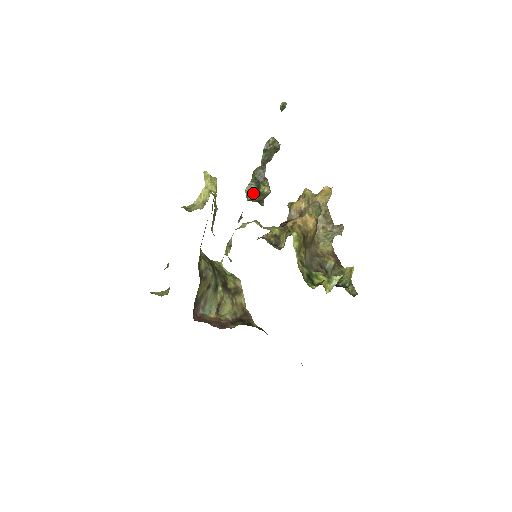
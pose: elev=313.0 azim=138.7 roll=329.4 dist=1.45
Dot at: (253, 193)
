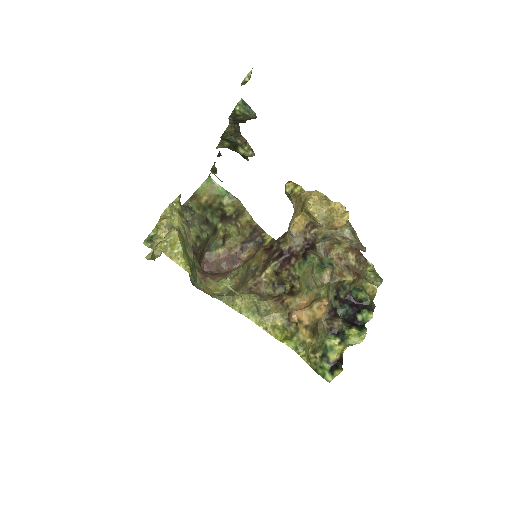
Dot at: (229, 148)
